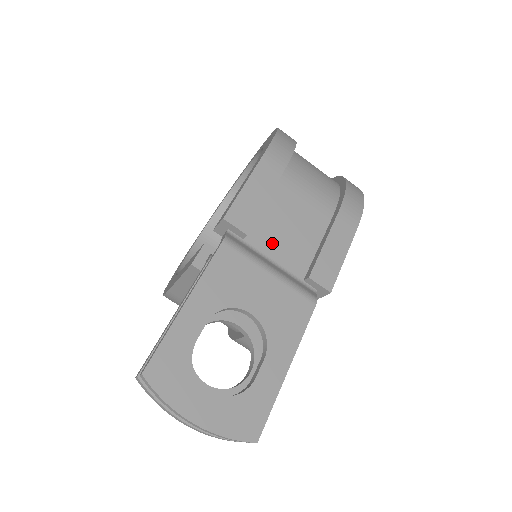
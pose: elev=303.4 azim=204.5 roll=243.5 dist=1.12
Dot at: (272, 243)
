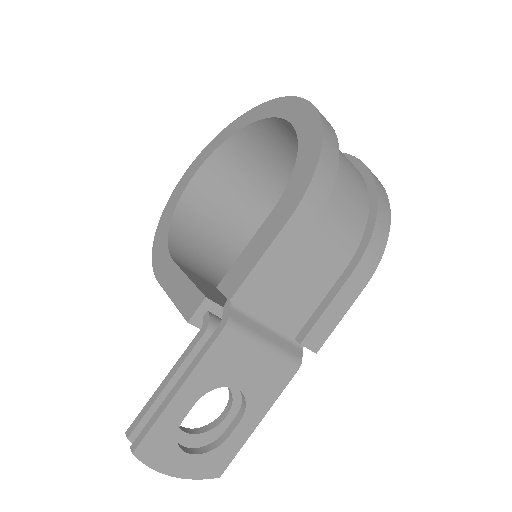
Dot at: (274, 308)
